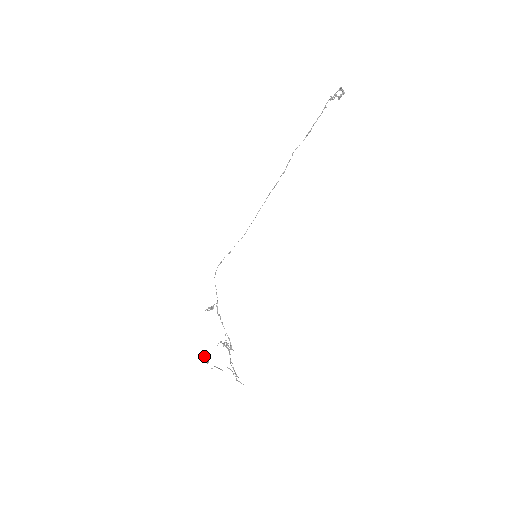
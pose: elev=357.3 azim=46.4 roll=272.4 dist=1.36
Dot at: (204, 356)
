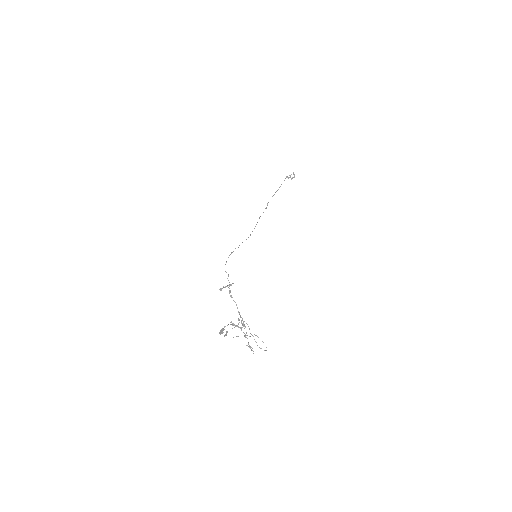
Dot at: (221, 330)
